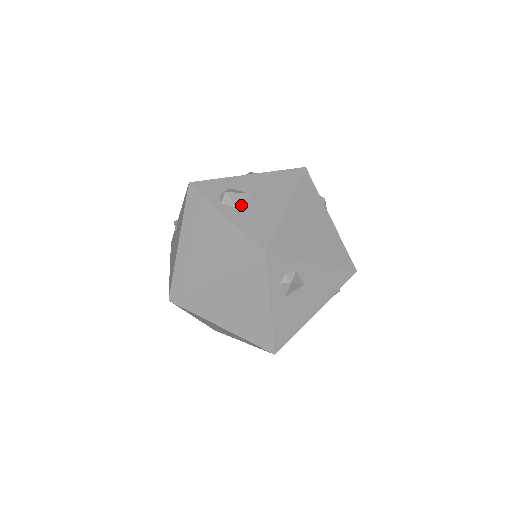
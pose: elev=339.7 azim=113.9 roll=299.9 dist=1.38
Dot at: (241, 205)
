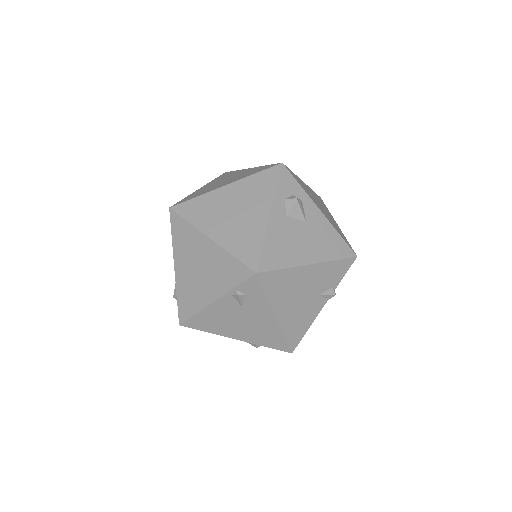
Dot at: occluded
